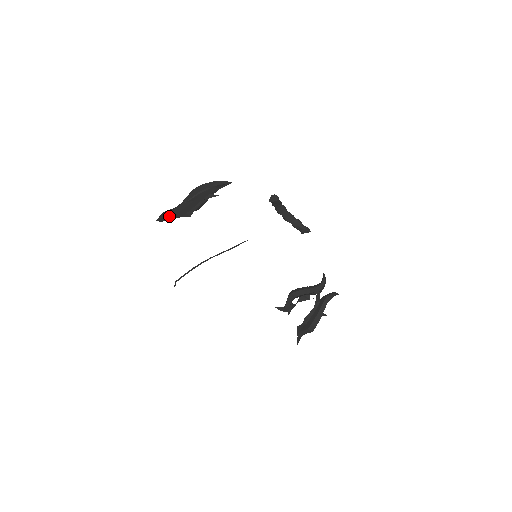
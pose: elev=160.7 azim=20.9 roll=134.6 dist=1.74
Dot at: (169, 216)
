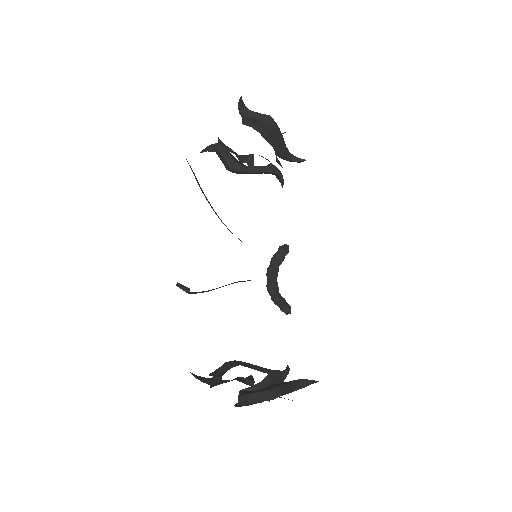
Dot at: (259, 115)
